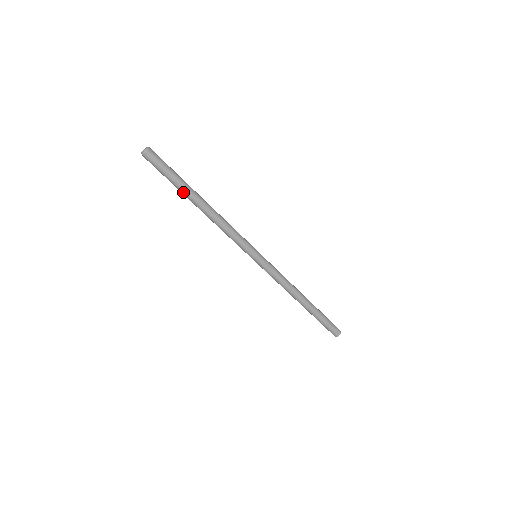
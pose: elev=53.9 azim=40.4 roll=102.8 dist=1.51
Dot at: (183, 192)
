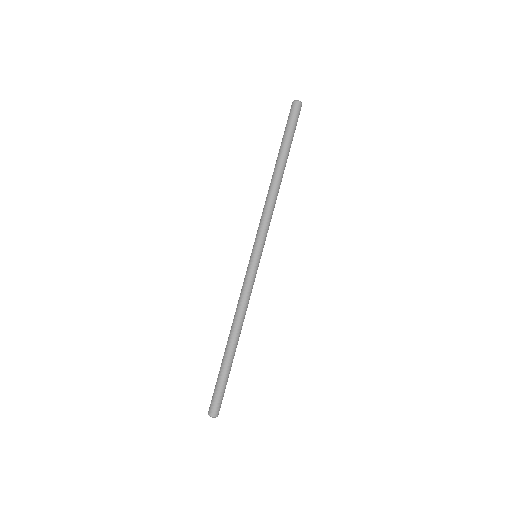
Dot at: (281, 150)
